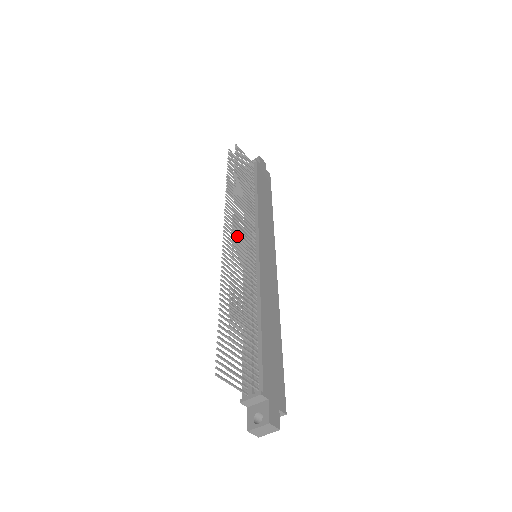
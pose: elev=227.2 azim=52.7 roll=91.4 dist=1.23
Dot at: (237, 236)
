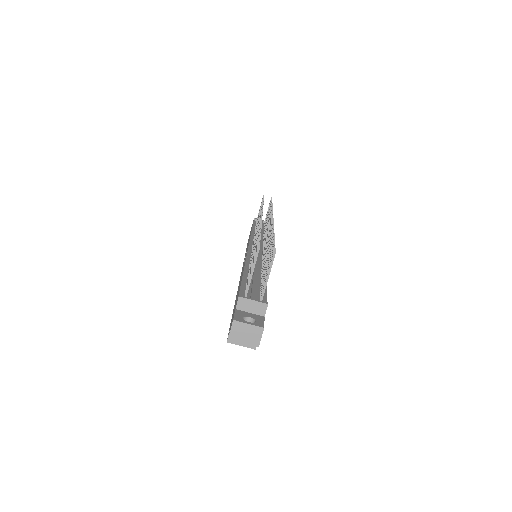
Dot at: occluded
